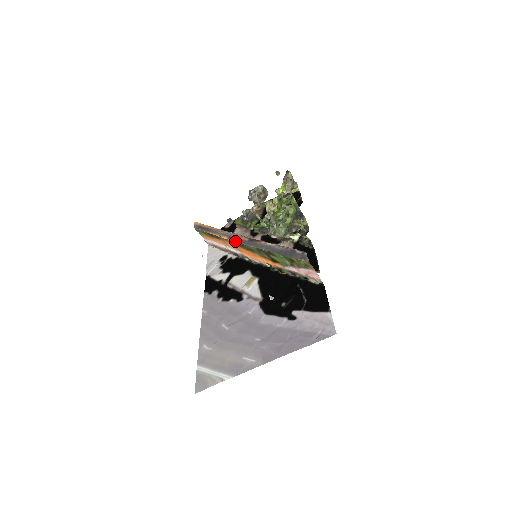
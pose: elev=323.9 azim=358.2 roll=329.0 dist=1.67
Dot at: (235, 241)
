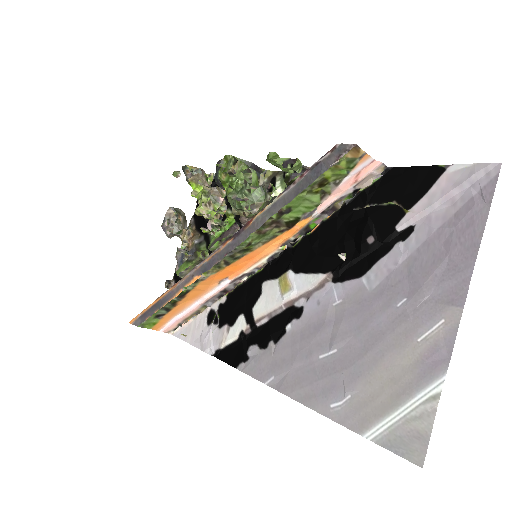
Dot at: (215, 264)
